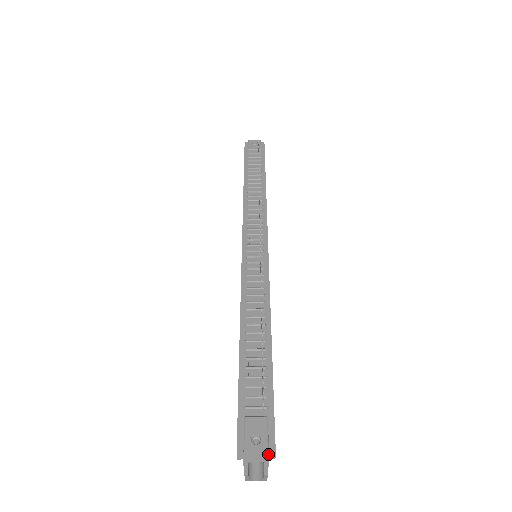
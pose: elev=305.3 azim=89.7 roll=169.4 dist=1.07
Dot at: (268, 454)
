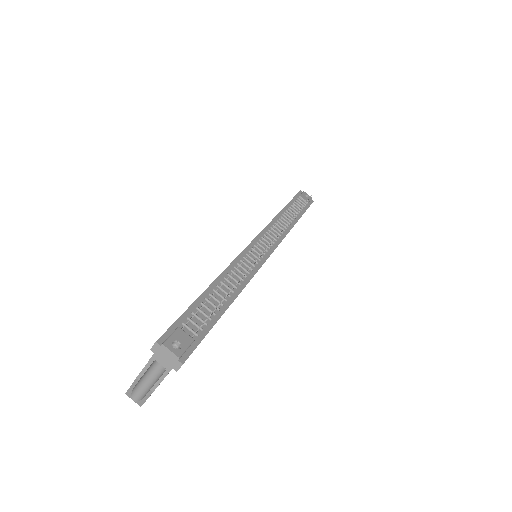
Dot at: (177, 361)
